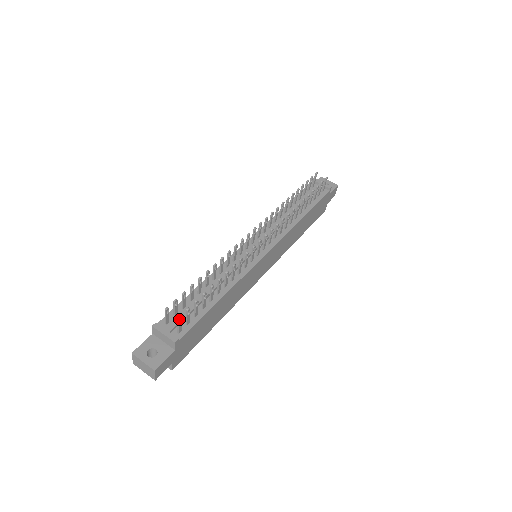
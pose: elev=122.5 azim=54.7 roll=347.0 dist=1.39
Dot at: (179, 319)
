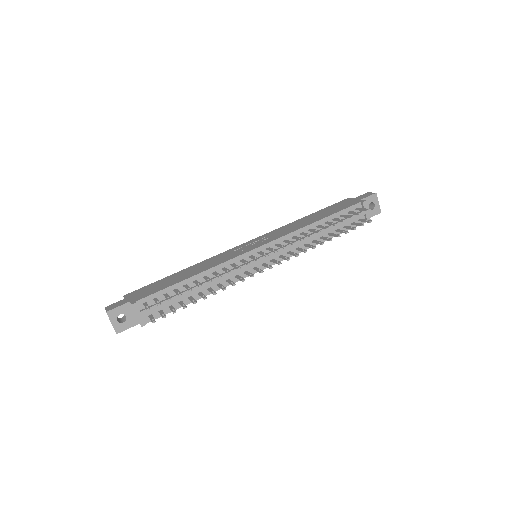
Dot at: (153, 322)
